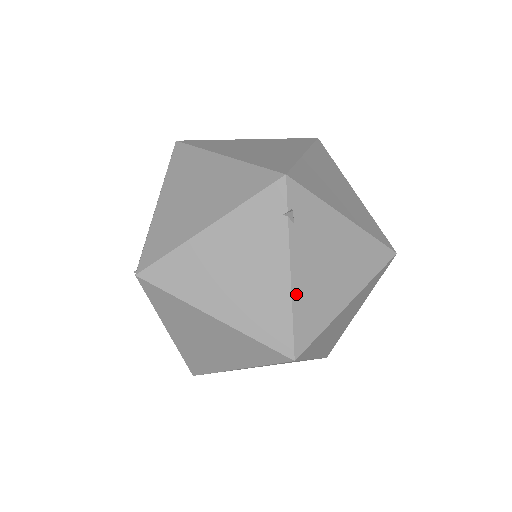
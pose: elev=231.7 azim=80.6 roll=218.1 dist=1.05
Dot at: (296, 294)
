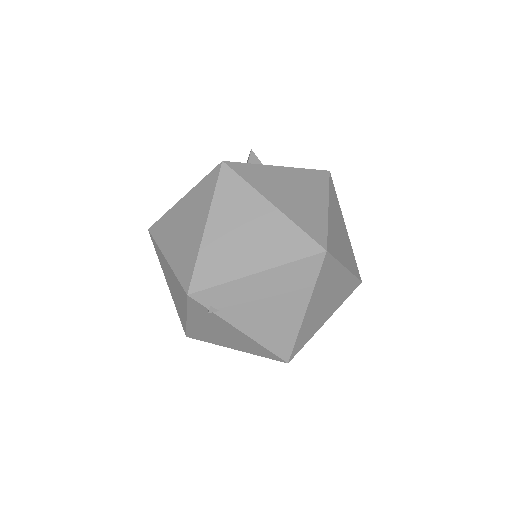
Dot at: (257, 338)
